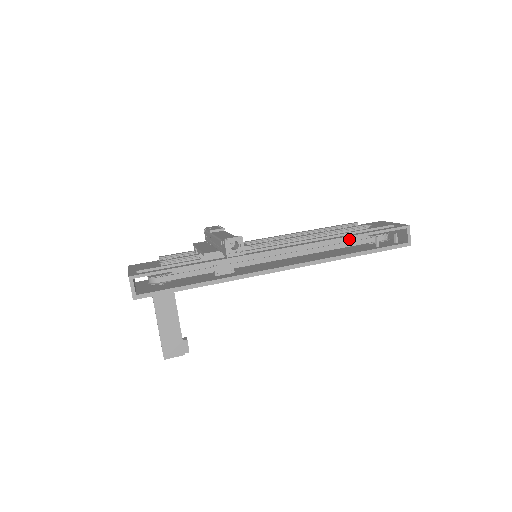
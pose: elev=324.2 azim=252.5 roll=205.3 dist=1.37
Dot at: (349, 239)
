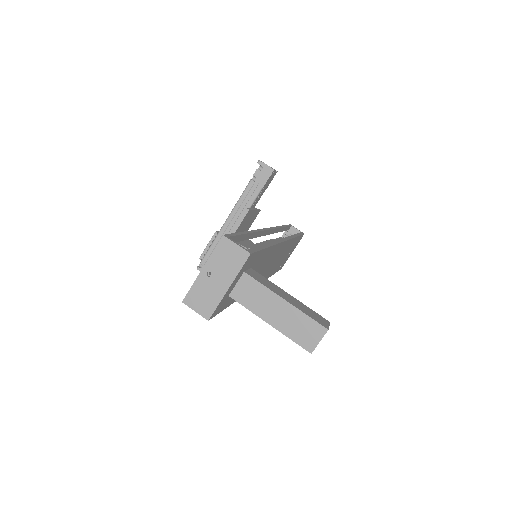
Dot at: occluded
